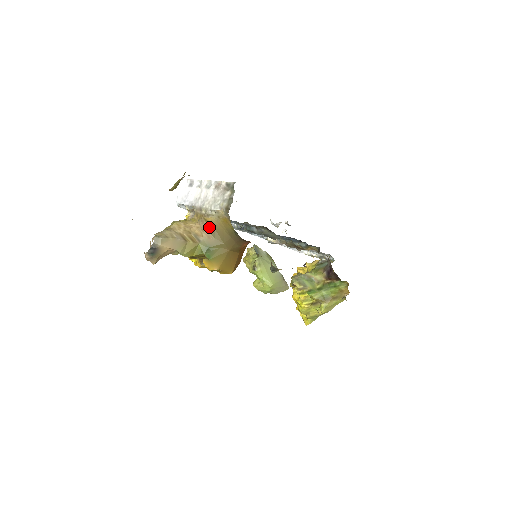
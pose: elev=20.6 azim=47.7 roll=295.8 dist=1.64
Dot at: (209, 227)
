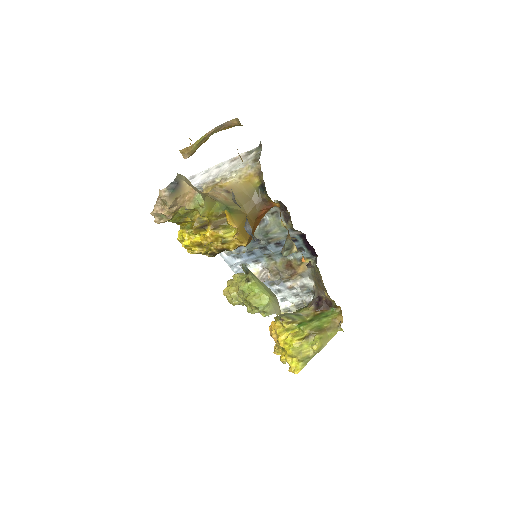
Dot at: (226, 191)
